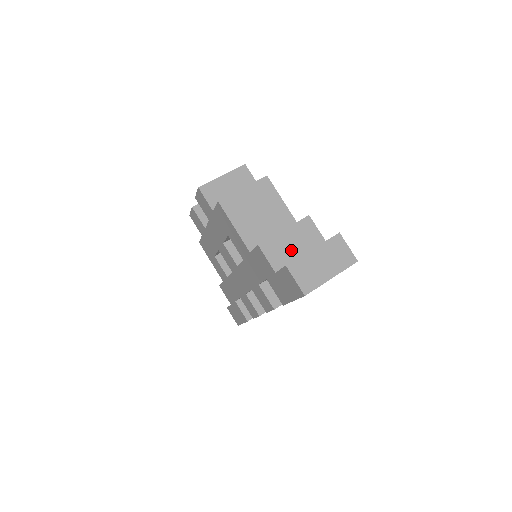
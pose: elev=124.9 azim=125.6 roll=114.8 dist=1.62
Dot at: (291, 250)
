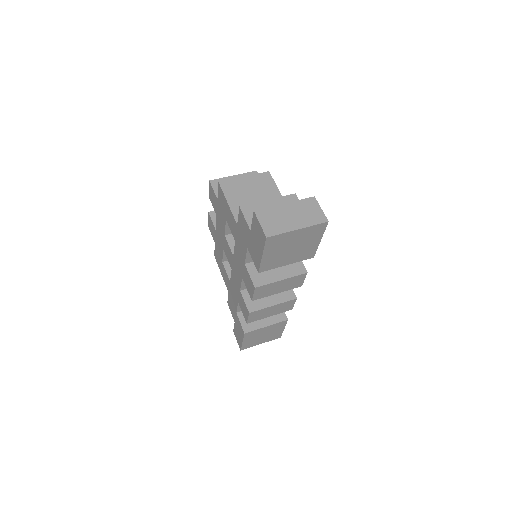
Dot at: occluded
